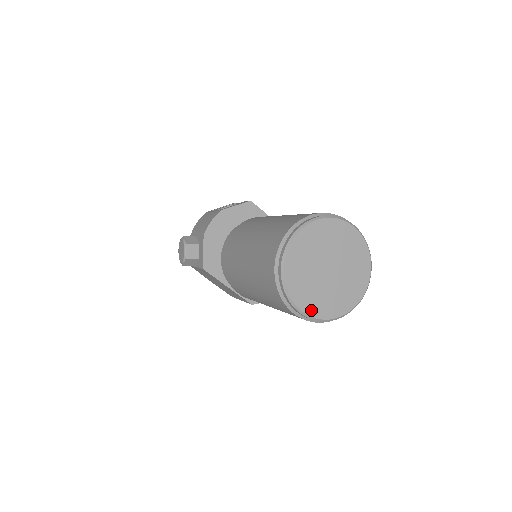
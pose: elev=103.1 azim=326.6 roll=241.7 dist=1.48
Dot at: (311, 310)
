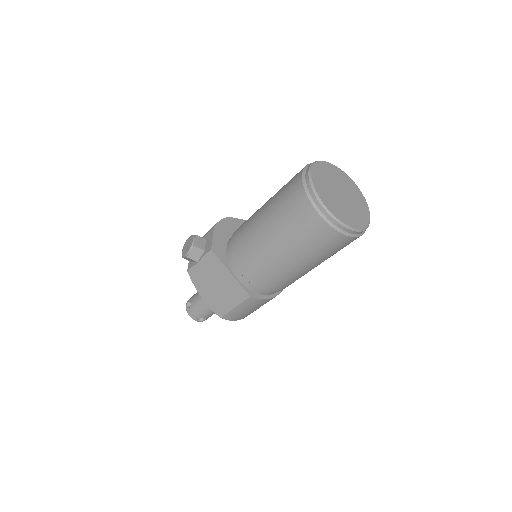
Dot at: (332, 210)
